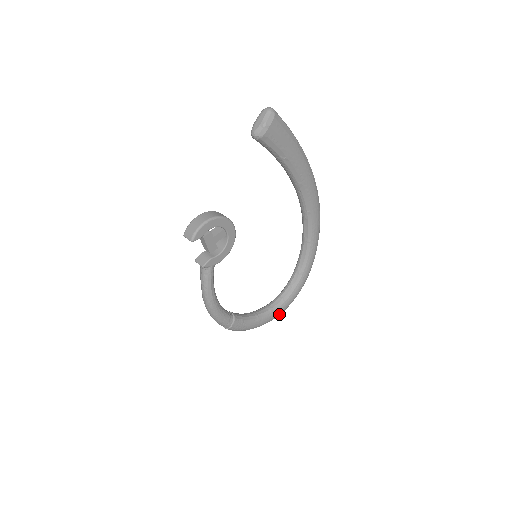
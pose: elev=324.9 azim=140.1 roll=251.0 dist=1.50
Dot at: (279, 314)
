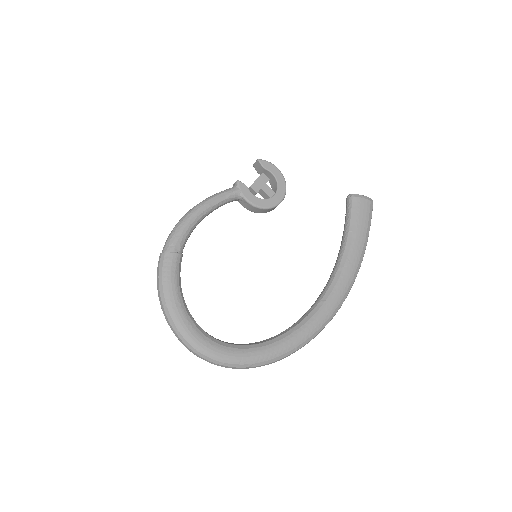
Dot at: (190, 339)
